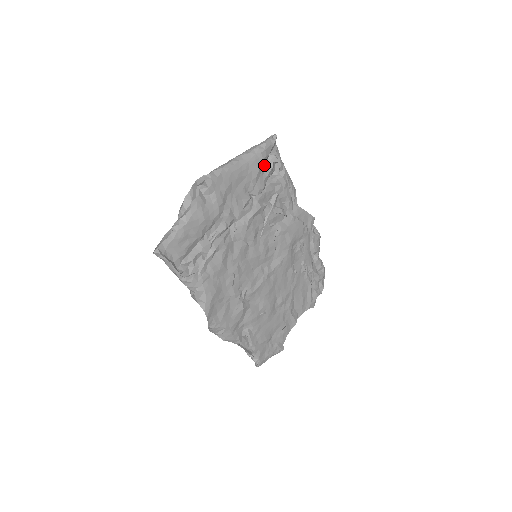
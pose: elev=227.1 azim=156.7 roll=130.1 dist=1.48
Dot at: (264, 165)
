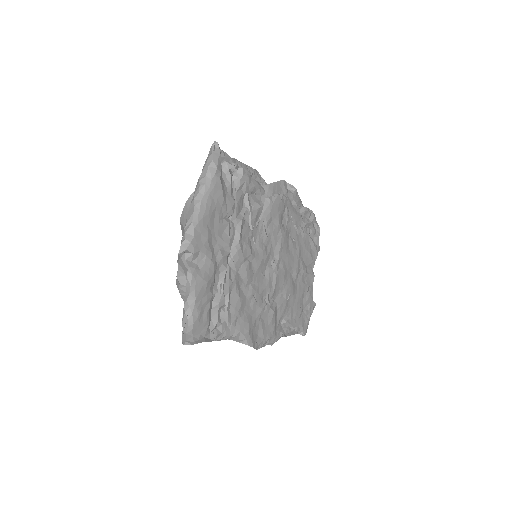
Dot at: (223, 181)
